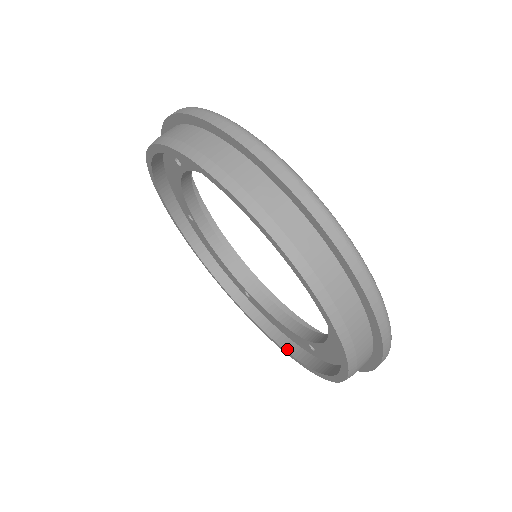
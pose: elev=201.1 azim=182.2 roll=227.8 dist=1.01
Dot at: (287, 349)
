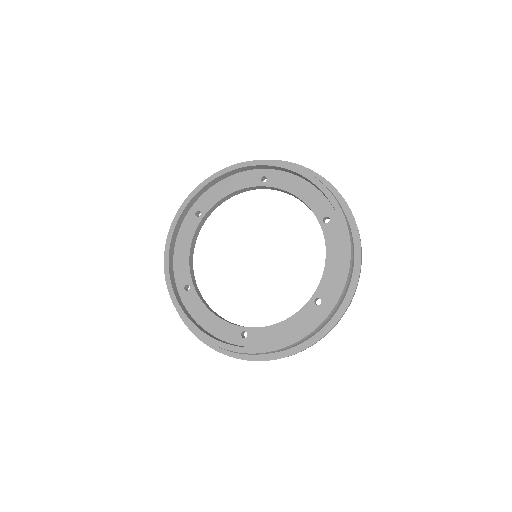
Dot at: (209, 335)
